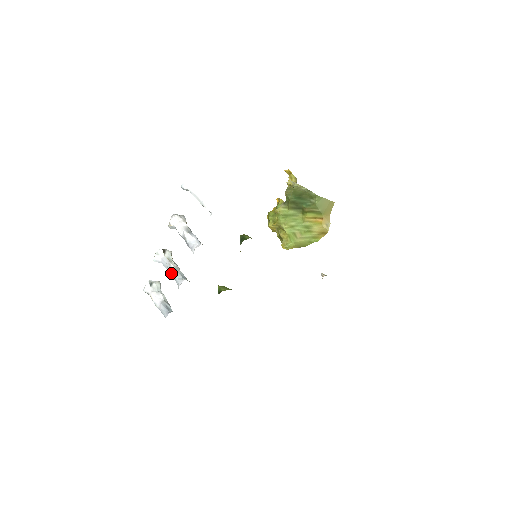
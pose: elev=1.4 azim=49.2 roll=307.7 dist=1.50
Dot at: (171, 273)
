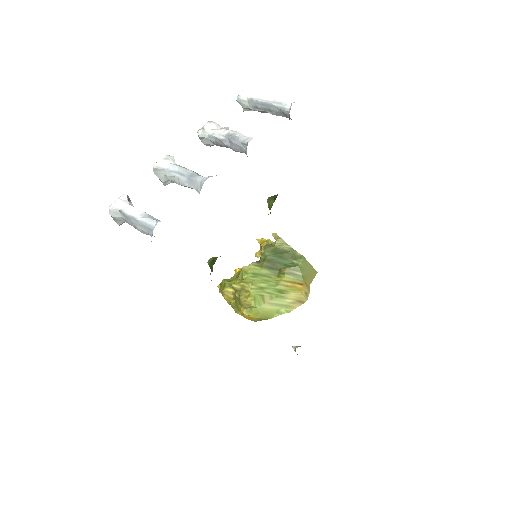
Dot at: (187, 175)
